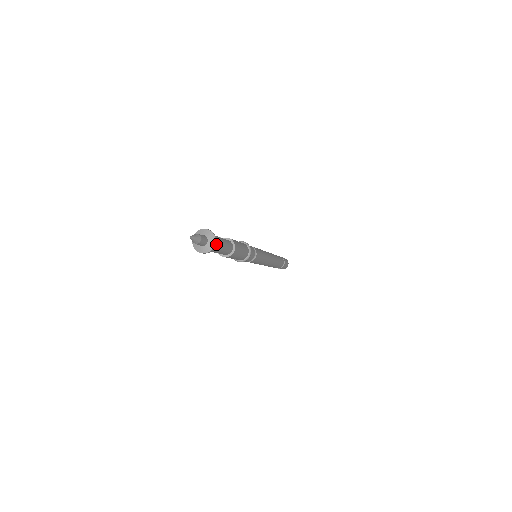
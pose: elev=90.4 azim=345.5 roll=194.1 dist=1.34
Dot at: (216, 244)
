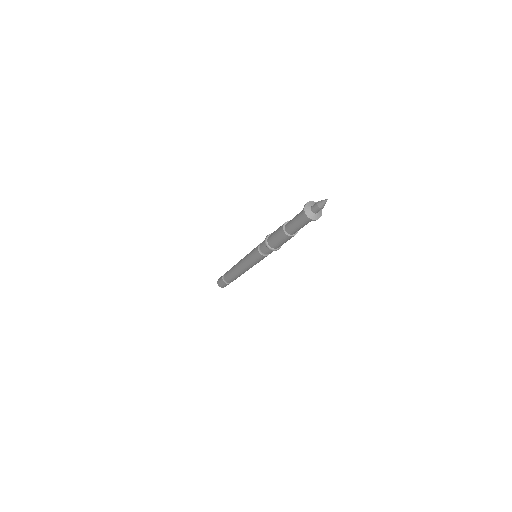
Dot at: occluded
